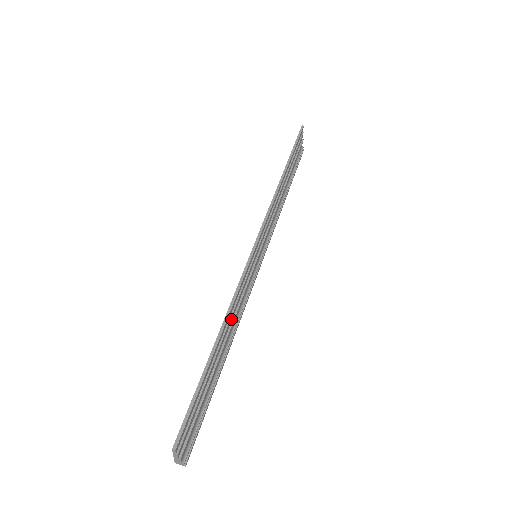
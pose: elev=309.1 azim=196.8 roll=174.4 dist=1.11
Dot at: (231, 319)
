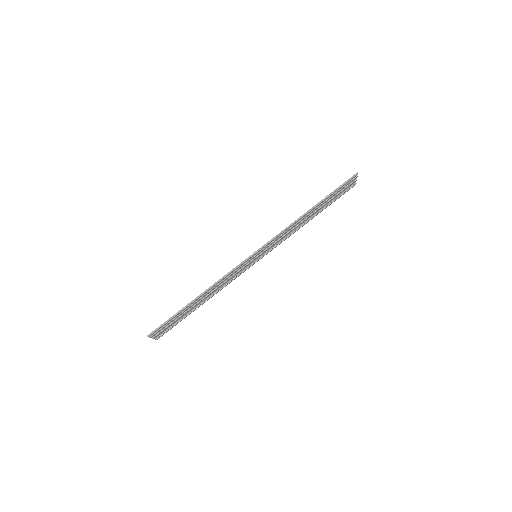
Dot at: (214, 288)
